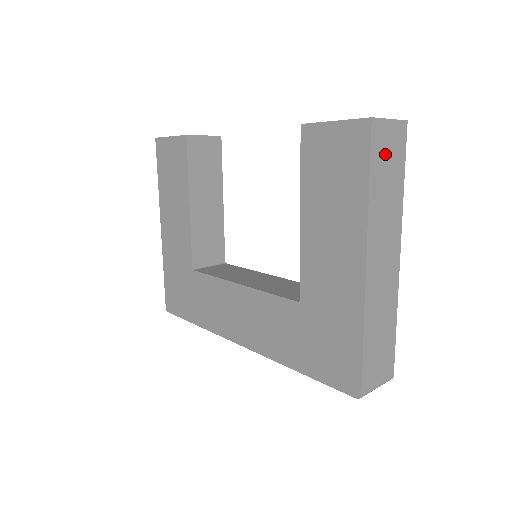
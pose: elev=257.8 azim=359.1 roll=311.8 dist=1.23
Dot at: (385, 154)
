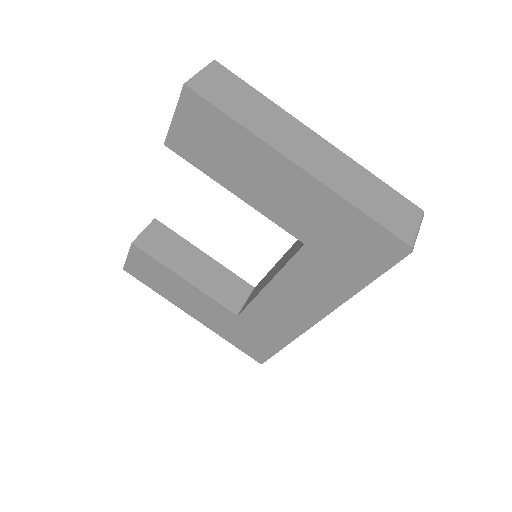
Dot at: (223, 93)
